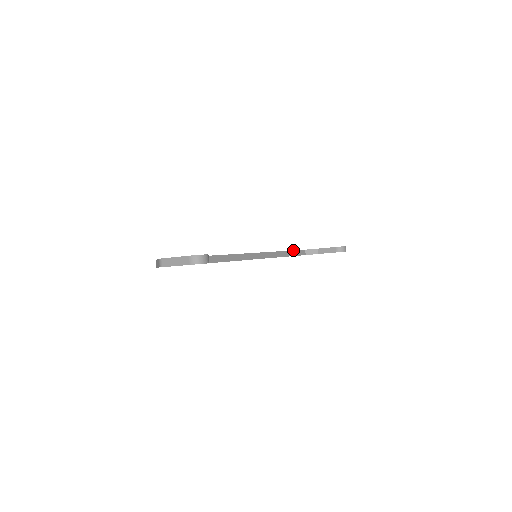
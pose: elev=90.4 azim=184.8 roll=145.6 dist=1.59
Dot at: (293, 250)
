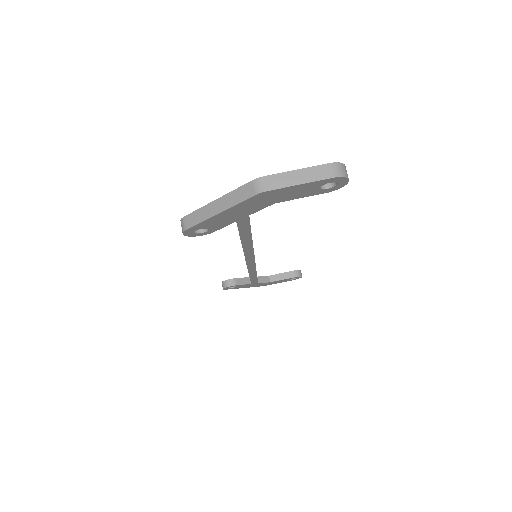
Dot at: occluded
